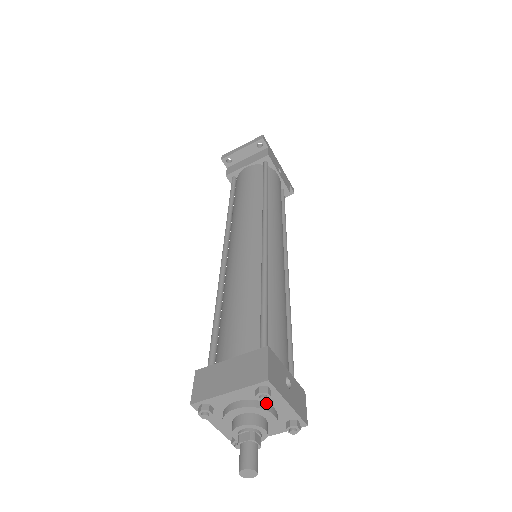
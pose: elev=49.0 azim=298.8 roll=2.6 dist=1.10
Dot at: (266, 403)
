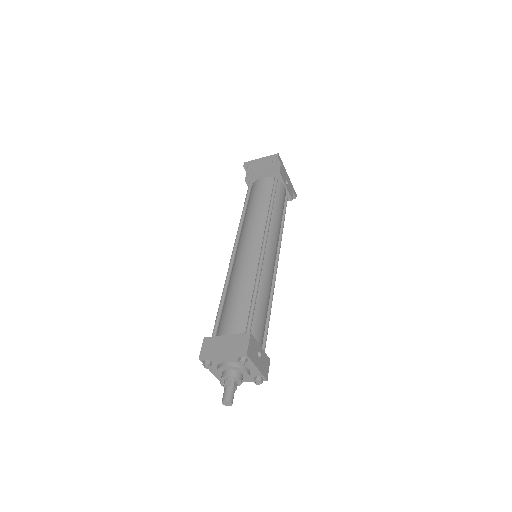
Dot at: (244, 365)
